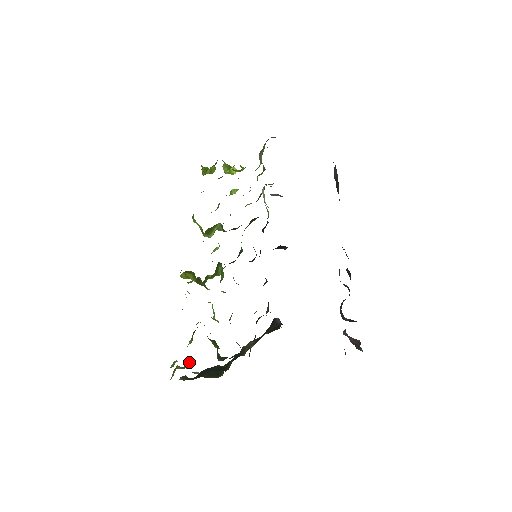
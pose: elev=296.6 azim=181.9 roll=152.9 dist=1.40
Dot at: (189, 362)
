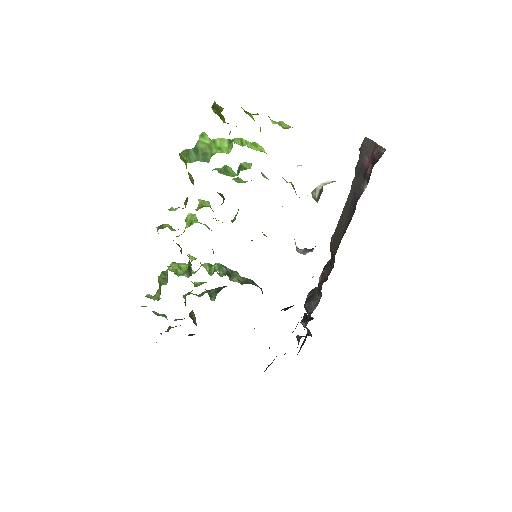
Dot at: occluded
